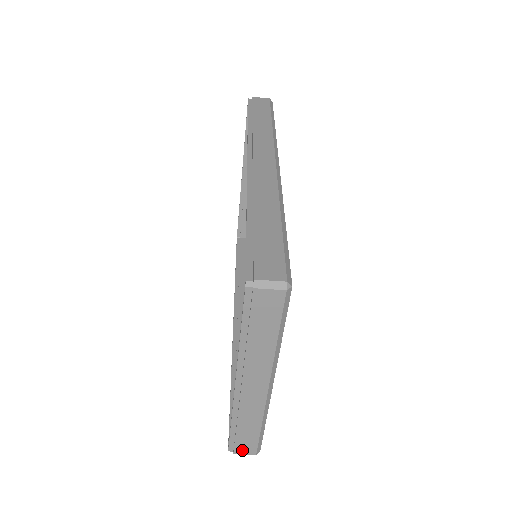
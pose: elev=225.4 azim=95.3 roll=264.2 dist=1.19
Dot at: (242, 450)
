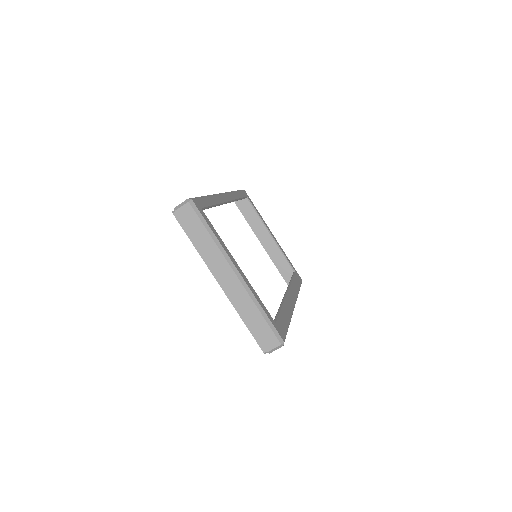
Dot at: (269, 344)
